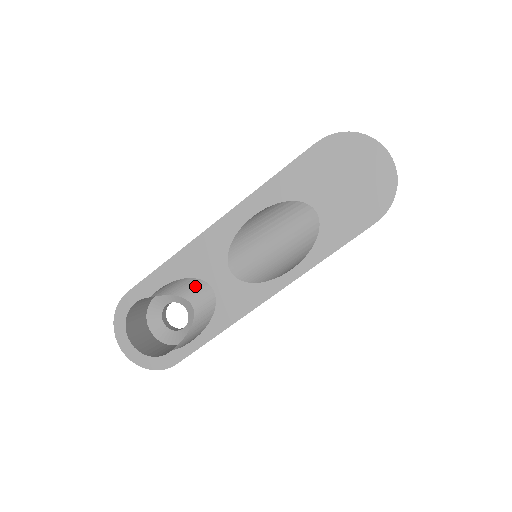
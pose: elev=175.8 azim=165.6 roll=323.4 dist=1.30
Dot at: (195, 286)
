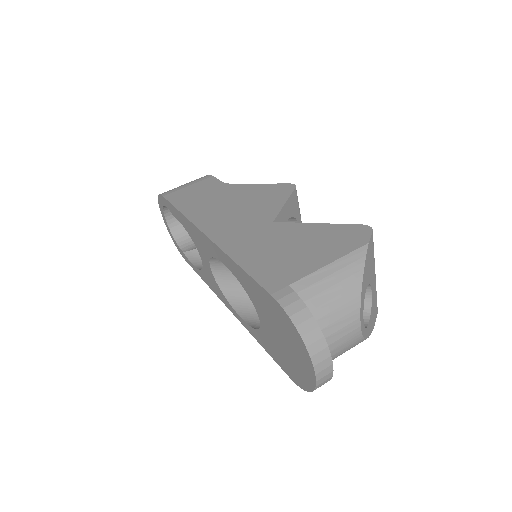
Dot at: occluded
